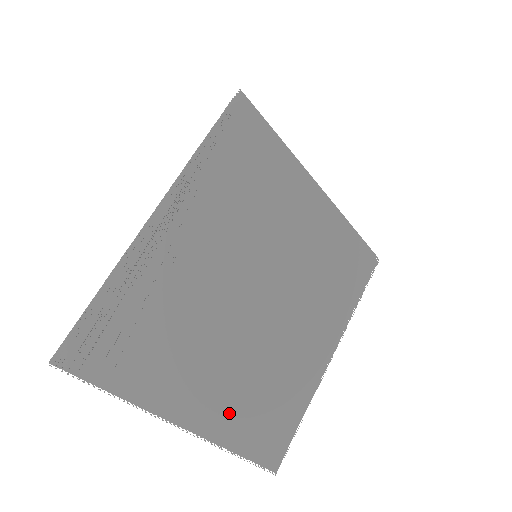
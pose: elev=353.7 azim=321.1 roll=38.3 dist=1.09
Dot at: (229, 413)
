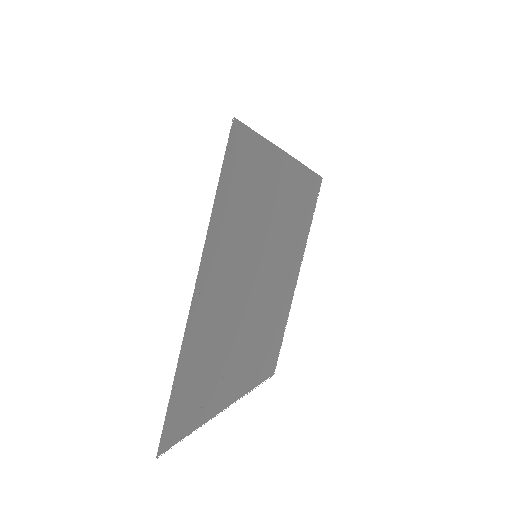
Dot at: (250, 370)
